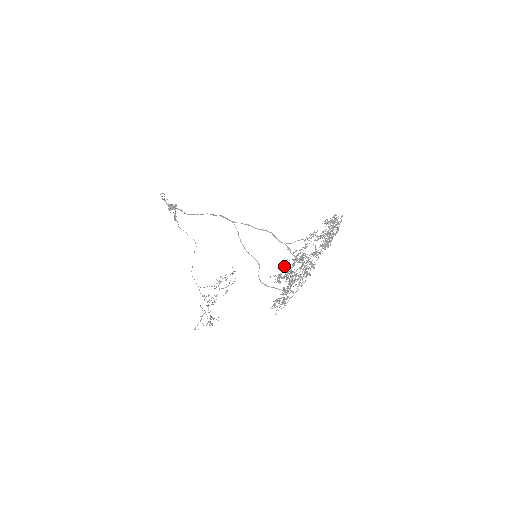
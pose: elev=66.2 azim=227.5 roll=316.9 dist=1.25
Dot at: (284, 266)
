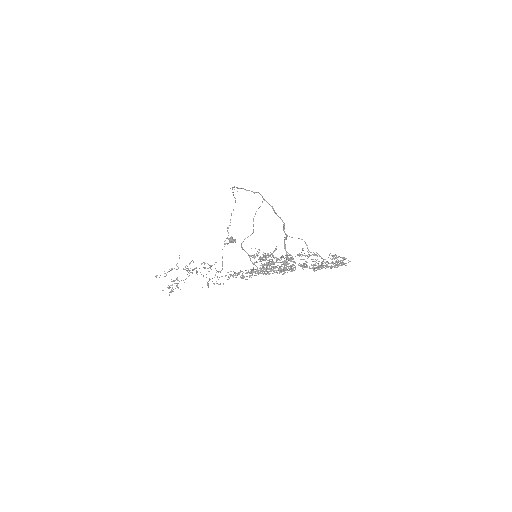
Dot at: (270, 256)
